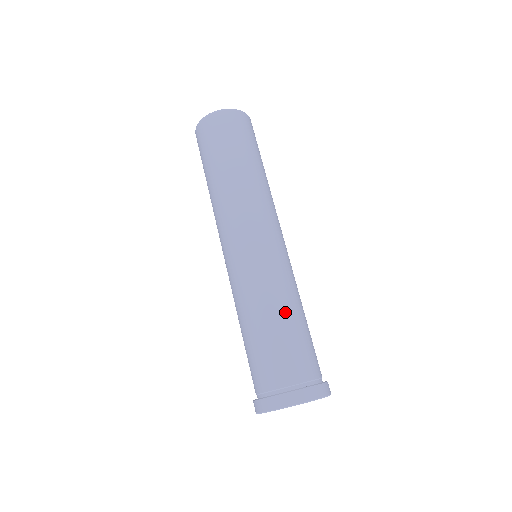
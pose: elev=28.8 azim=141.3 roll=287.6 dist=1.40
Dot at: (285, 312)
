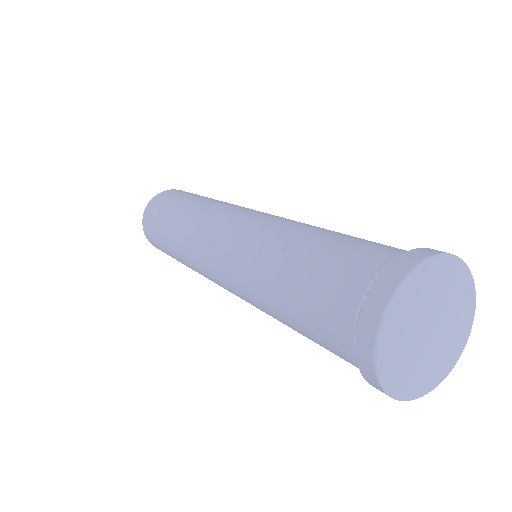
Dot at: (297, 240)
